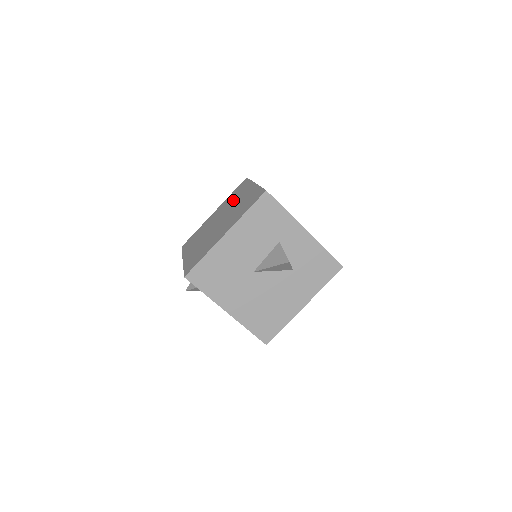
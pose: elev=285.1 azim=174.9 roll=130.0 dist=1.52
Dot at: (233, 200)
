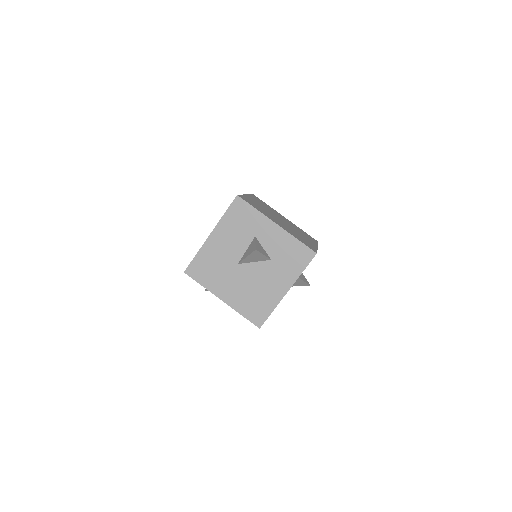
Dot at: occluded
